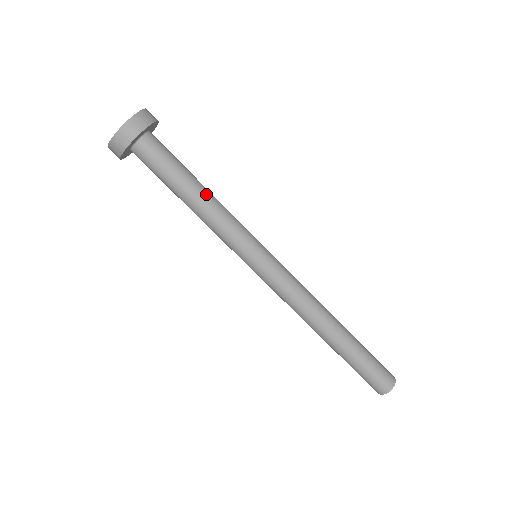
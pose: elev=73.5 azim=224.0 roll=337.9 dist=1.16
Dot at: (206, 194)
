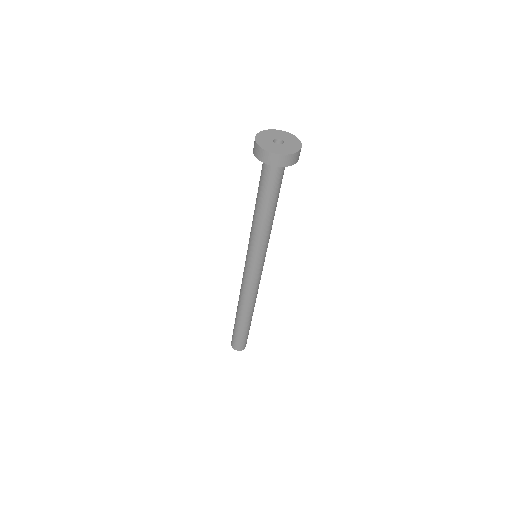
Dot at: (275, 210)
